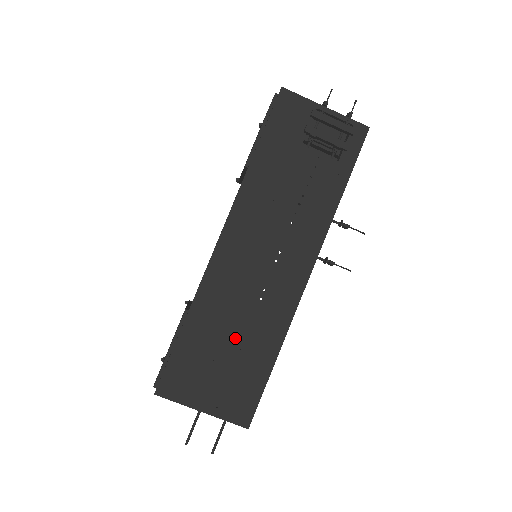
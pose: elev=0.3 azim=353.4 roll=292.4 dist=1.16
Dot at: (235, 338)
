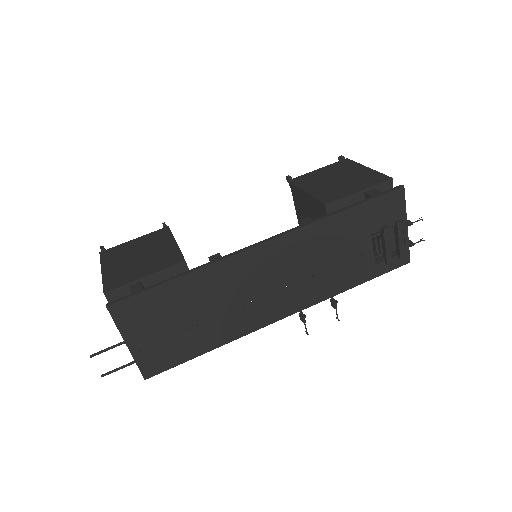
Dot at: (201, 316)
